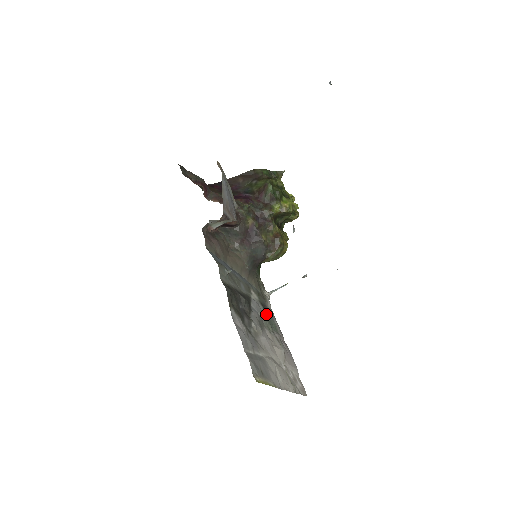
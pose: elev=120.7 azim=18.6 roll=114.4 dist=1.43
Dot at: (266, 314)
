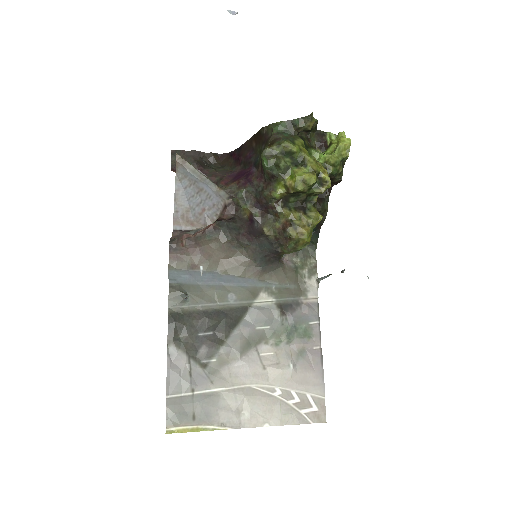
Dot at: (284, 319)
